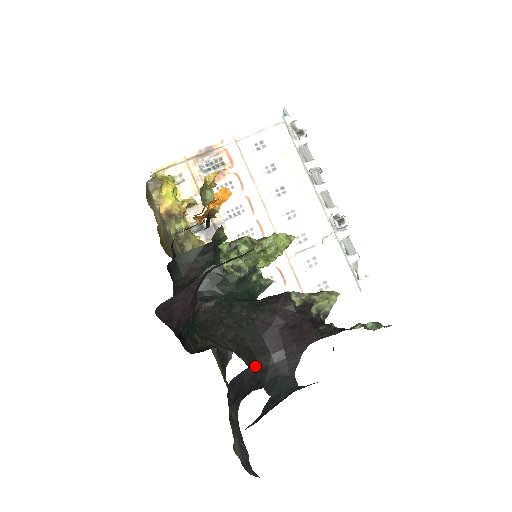
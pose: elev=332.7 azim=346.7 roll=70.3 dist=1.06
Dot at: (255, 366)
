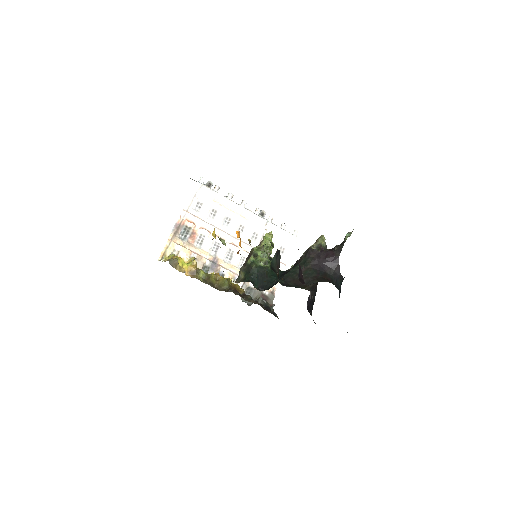
Dot at: (329, 281)
